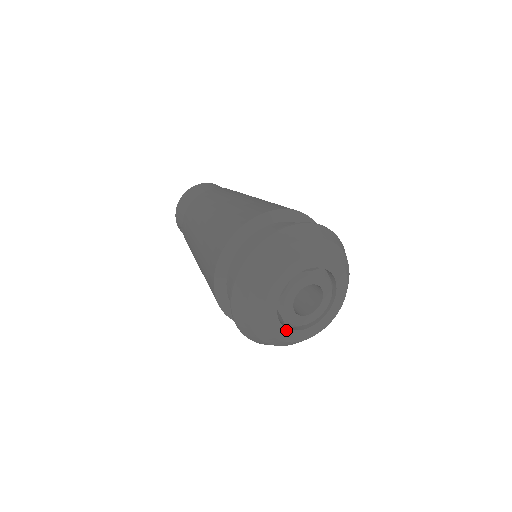
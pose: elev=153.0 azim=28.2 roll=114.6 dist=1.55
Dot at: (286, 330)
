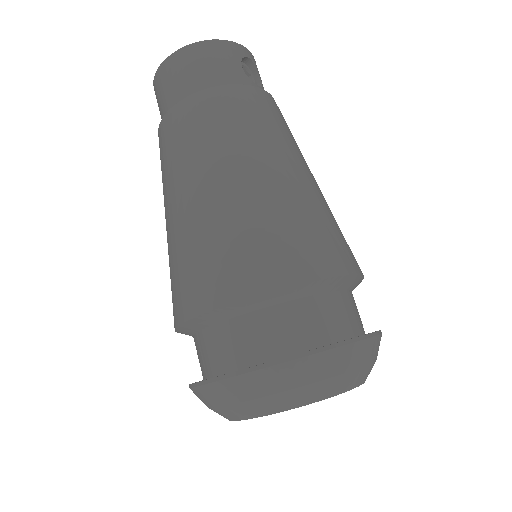
Dot at: occluded
